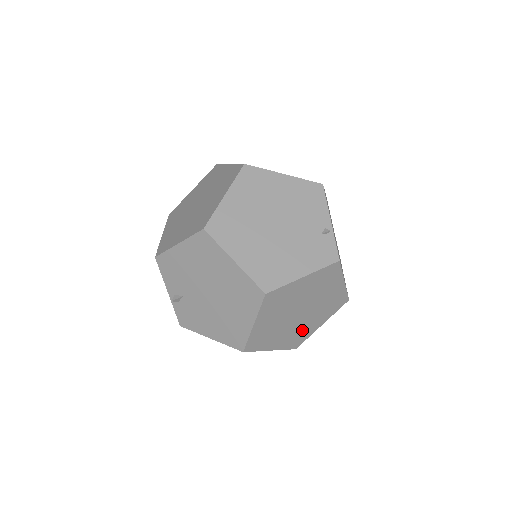
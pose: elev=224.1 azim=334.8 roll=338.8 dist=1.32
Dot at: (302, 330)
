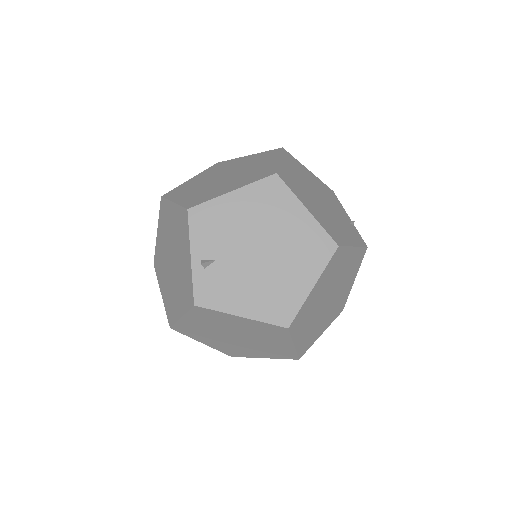
Dot at: (315, 330)
